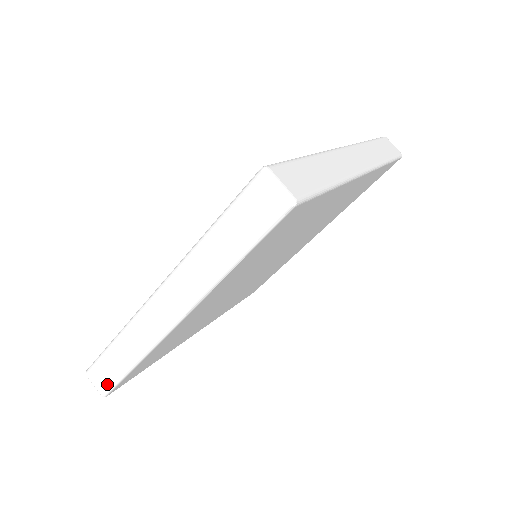
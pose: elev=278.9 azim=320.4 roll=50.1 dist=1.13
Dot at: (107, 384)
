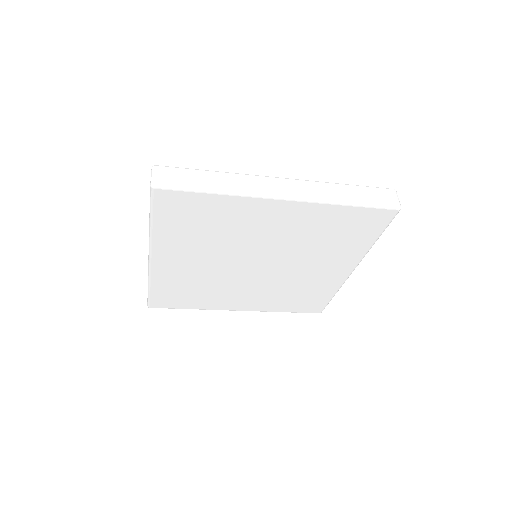
Dot at: occluded
